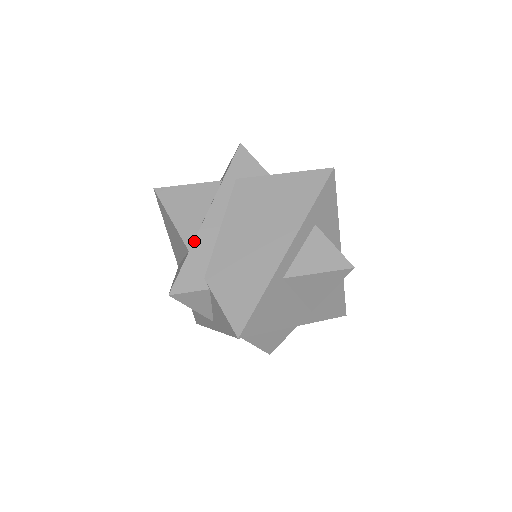
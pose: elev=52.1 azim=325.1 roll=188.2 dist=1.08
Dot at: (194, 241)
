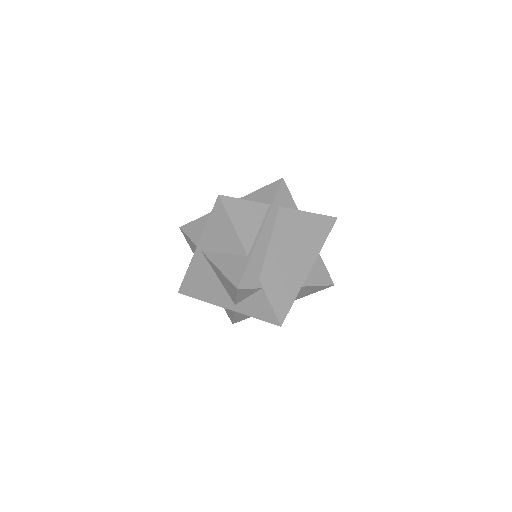
Dot at: (254, 250)
